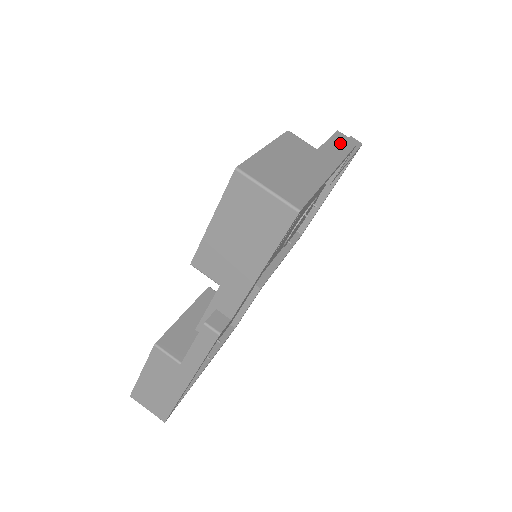
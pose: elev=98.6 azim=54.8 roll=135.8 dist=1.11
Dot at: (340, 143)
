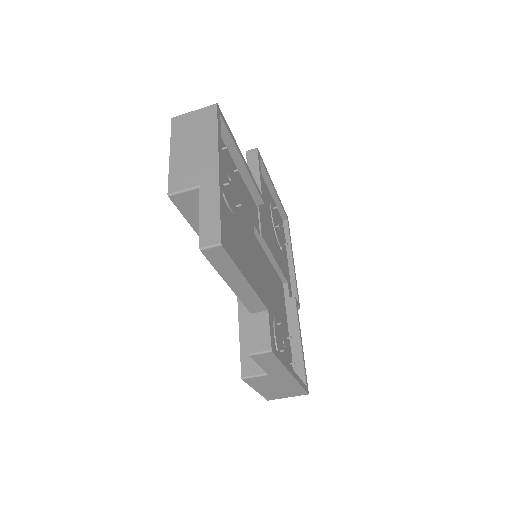
Dot at: (267, 362)
